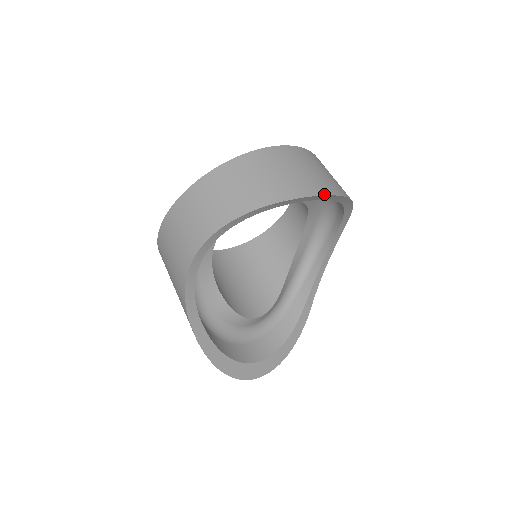
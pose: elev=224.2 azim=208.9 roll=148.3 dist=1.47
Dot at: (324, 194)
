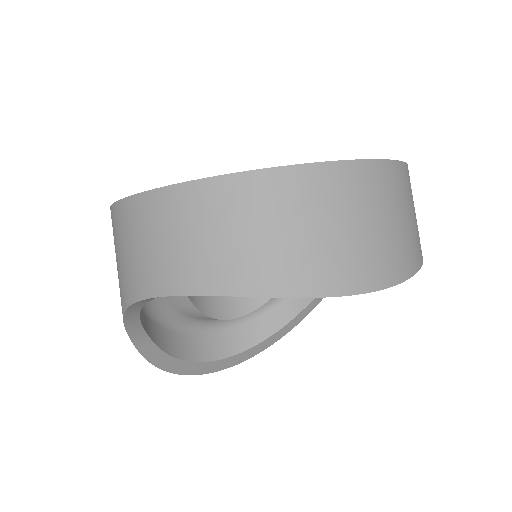
Dot at: (368, 289)
